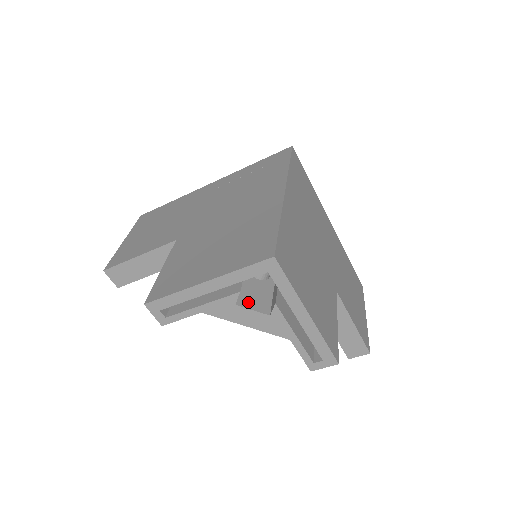
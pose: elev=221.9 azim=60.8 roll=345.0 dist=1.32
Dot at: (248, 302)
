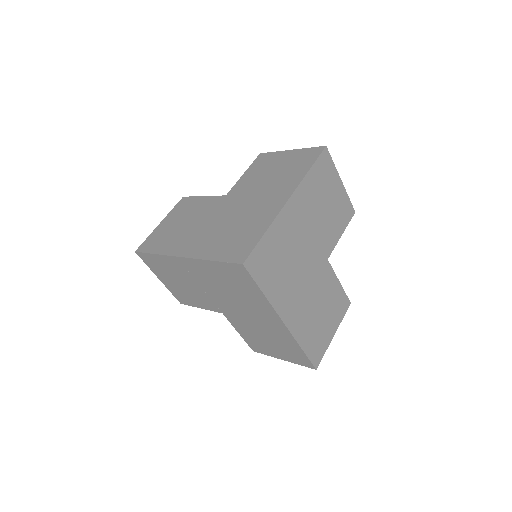
Dot at: occluded
